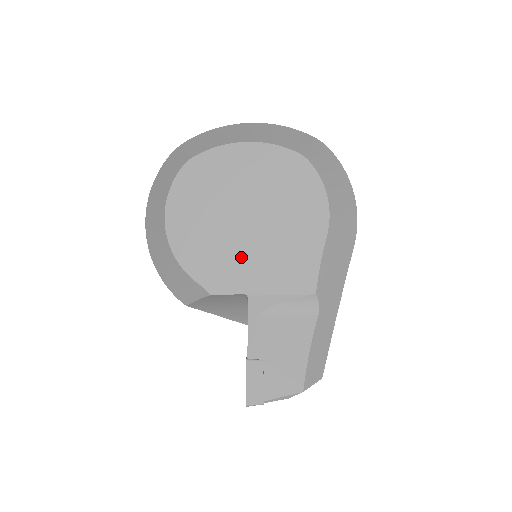
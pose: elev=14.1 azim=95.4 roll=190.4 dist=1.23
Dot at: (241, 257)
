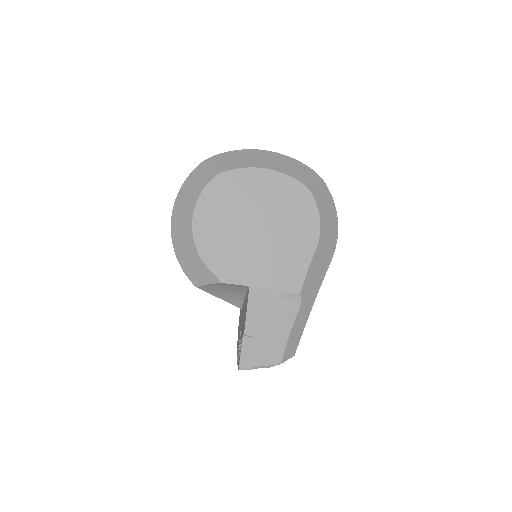
Dot at: (249, 257)
